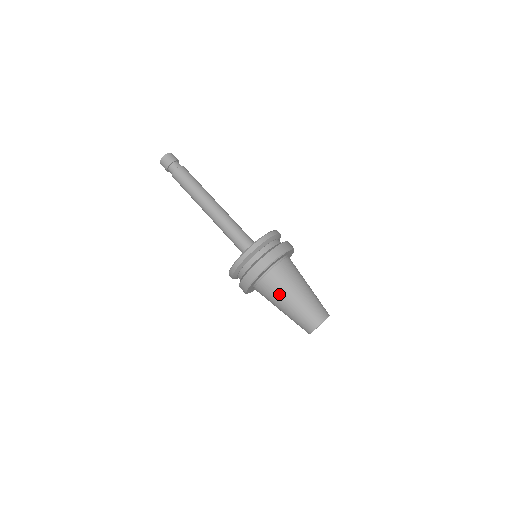
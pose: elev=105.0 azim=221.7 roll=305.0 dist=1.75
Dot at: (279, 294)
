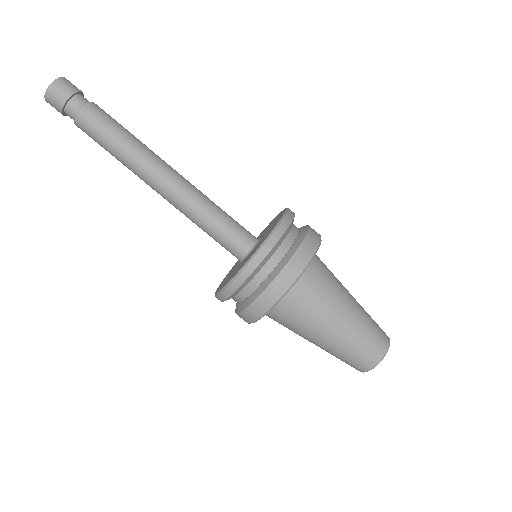
Dot at: (305, 328)
